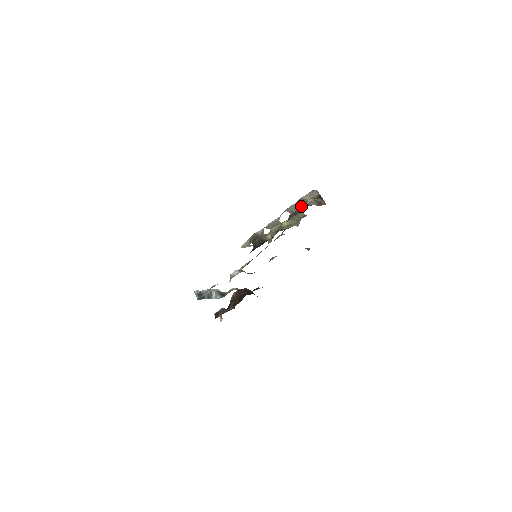
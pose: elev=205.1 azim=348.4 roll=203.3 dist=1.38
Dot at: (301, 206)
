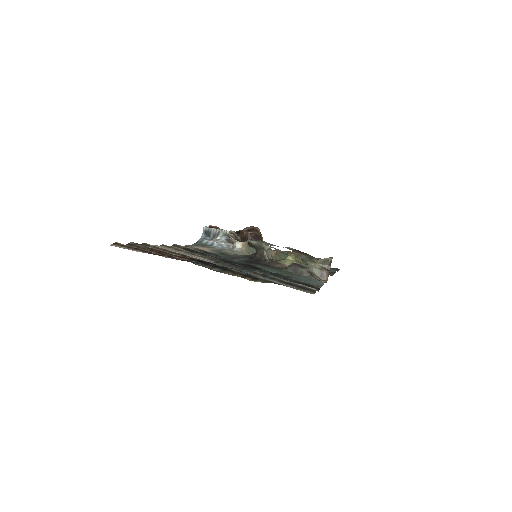
Dot at: (309, 261)
